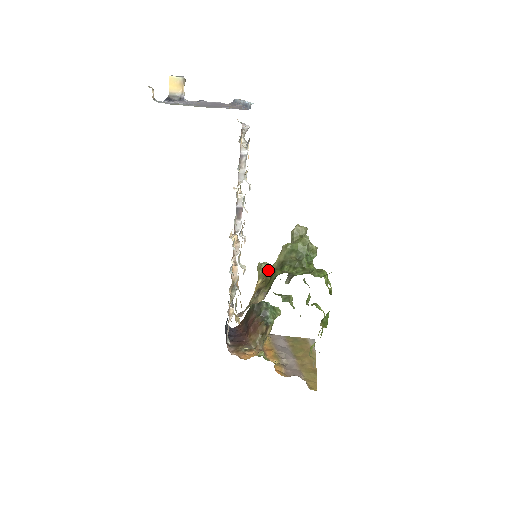
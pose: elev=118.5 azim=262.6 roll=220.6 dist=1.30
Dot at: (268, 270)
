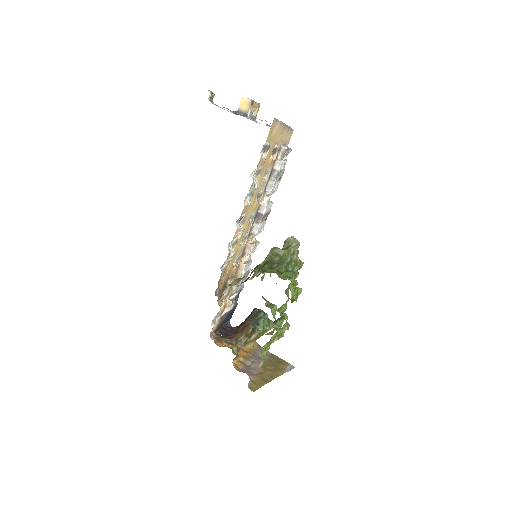
Dot at: occluded
